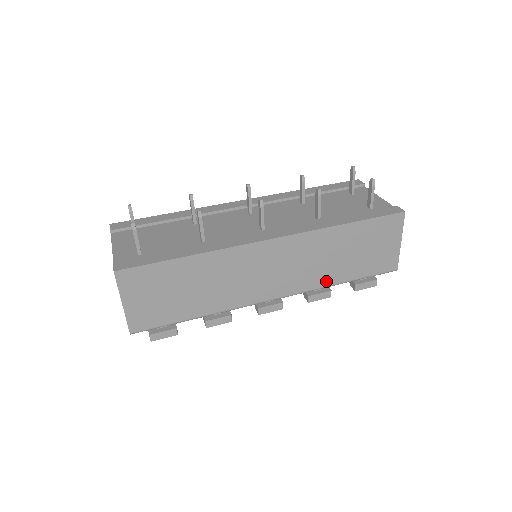
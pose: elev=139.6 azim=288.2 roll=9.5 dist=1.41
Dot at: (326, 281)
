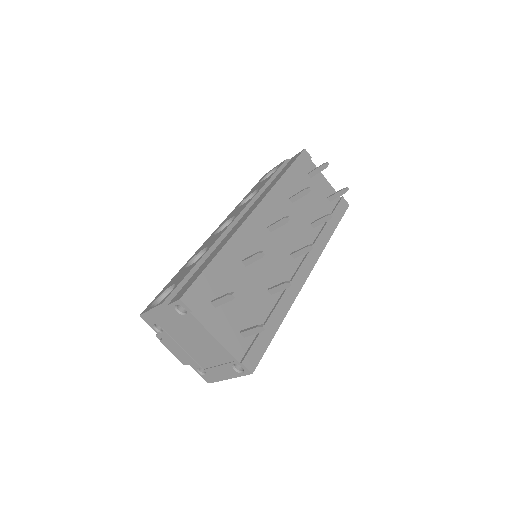
Dot at: occluded
